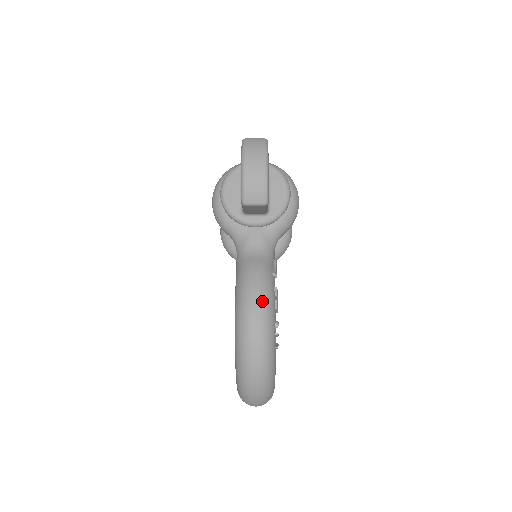
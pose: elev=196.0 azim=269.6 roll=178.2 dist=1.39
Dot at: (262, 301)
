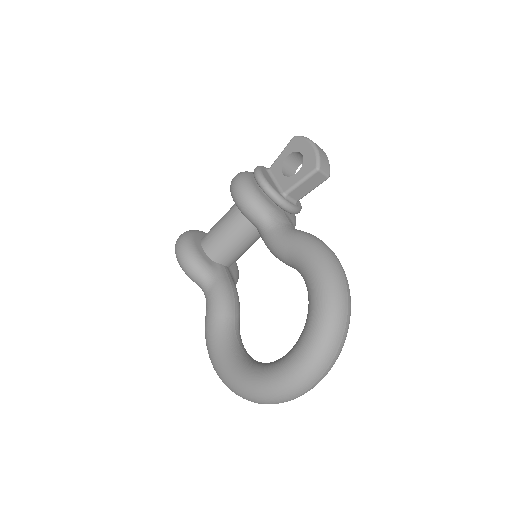
Dot at: occluded
